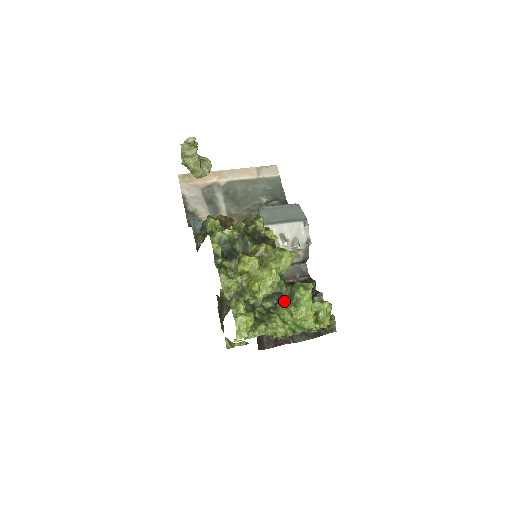
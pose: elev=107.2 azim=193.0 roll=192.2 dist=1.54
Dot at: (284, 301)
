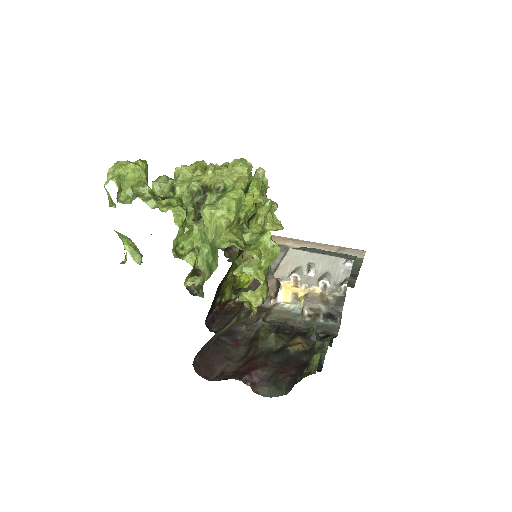
Dot at: occluded
